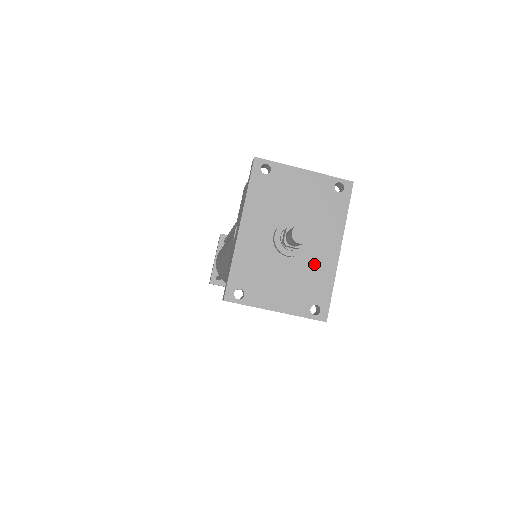
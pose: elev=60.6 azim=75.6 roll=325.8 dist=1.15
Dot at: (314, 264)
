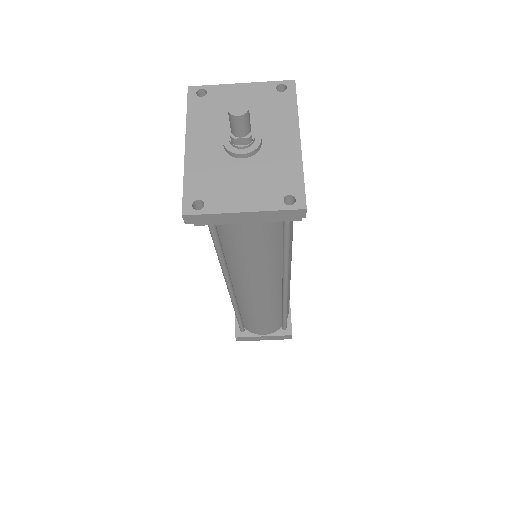
Dot at: (275, 158)
